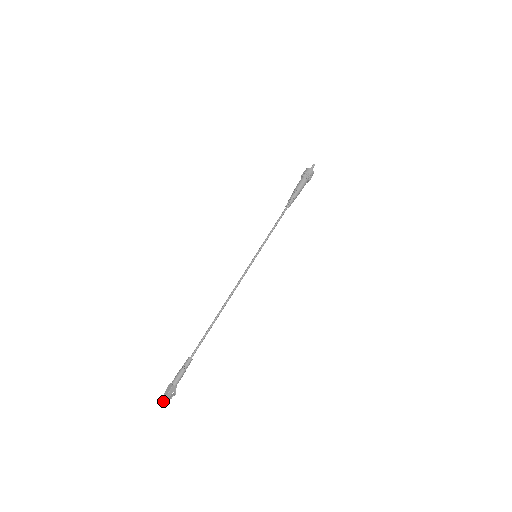
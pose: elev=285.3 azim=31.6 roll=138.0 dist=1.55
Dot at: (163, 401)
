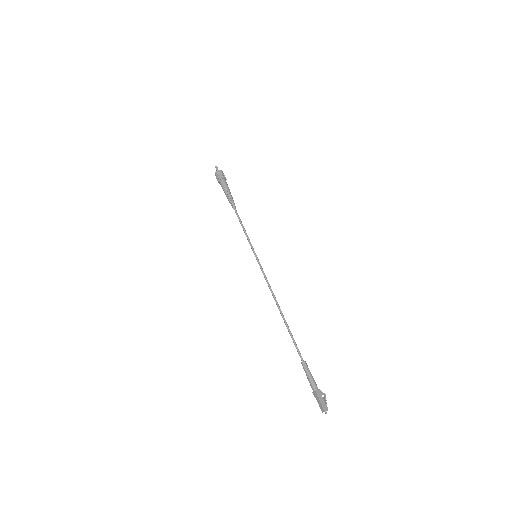
Dot at: (323, 408)
